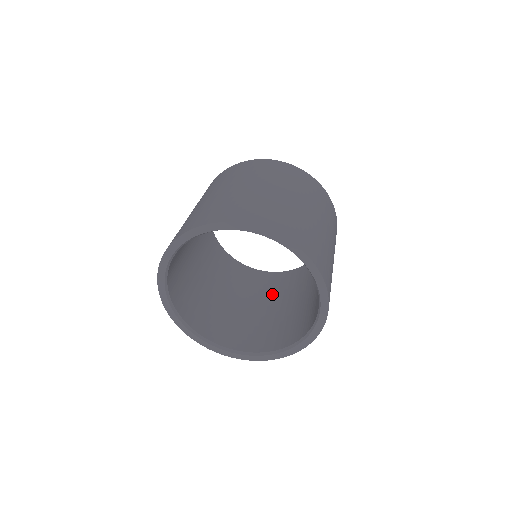
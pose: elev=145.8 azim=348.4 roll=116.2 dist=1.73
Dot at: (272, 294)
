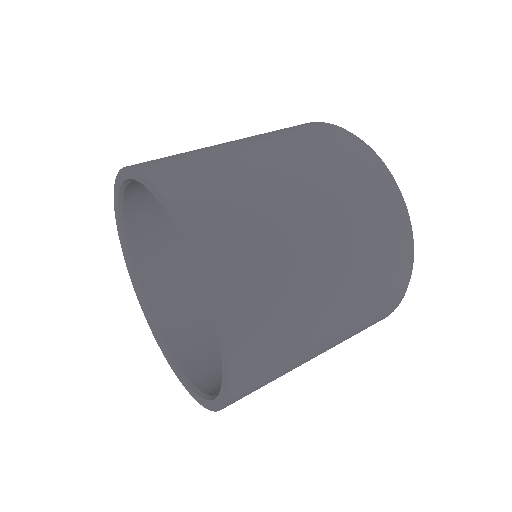
Dot at: occluded
